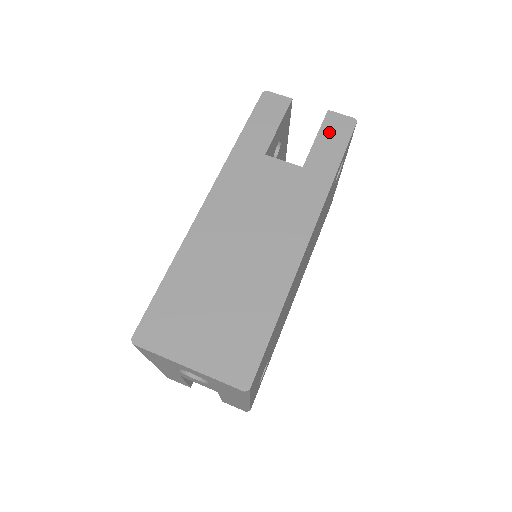
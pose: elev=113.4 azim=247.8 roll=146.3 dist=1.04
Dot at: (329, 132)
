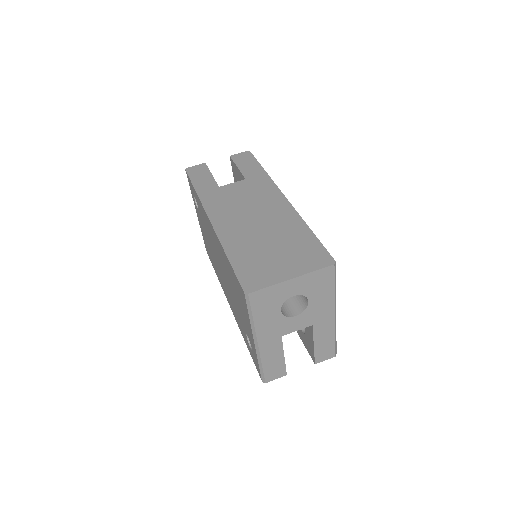
Dot at: (241, 162)
